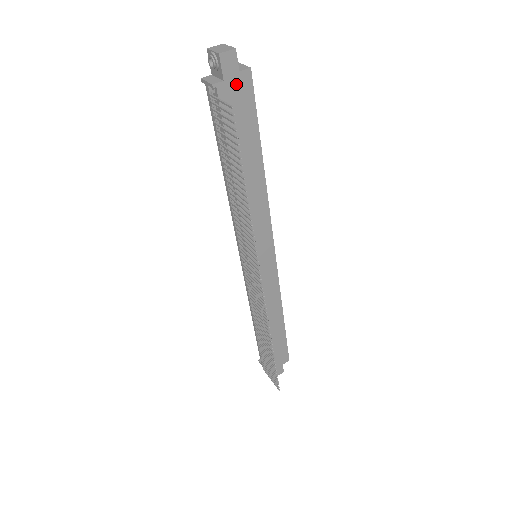
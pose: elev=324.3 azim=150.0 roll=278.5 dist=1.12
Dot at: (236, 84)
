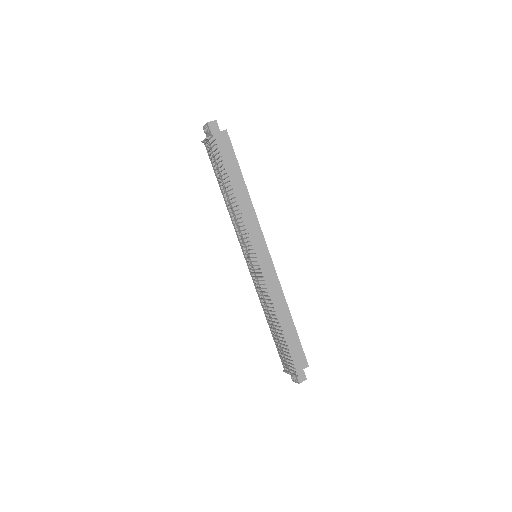
Dot at: (220, 138)
